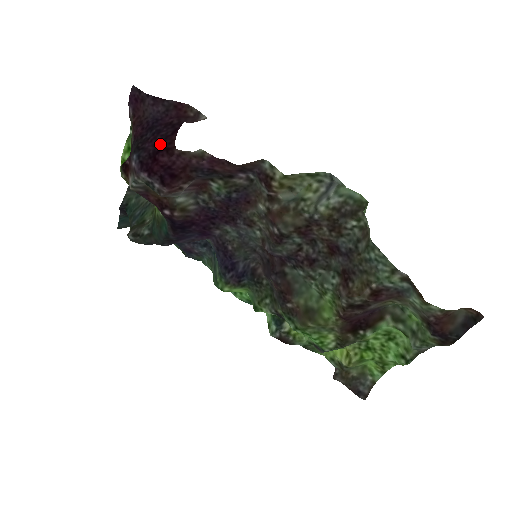
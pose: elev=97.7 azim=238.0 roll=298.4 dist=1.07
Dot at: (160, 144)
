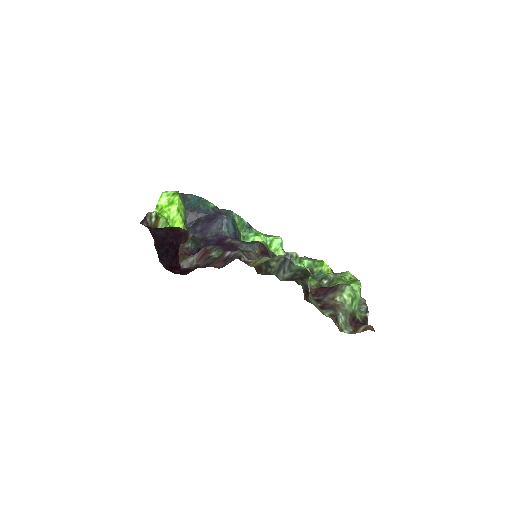
Dot at: (171, 263)
